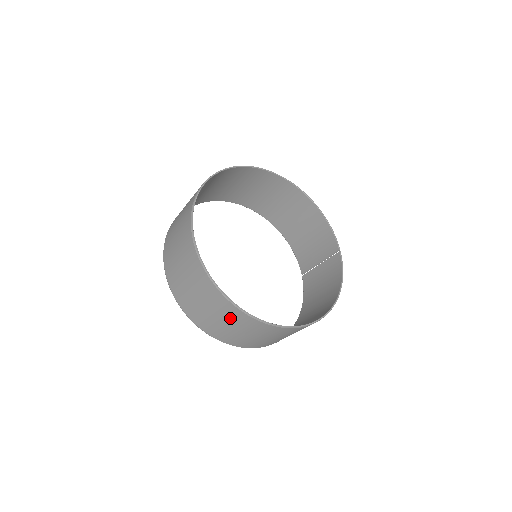
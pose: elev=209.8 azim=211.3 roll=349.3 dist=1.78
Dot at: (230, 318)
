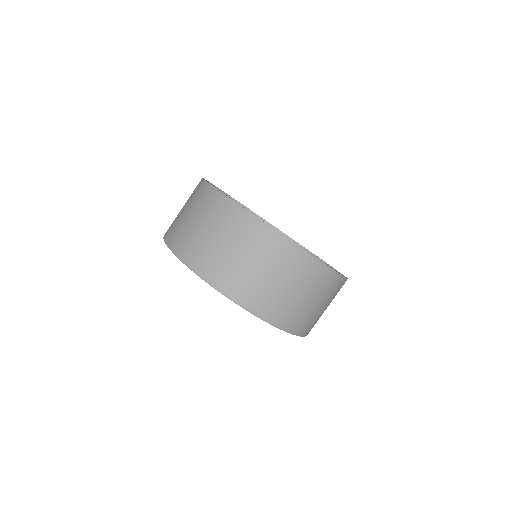
Dot at: (270, 258)
